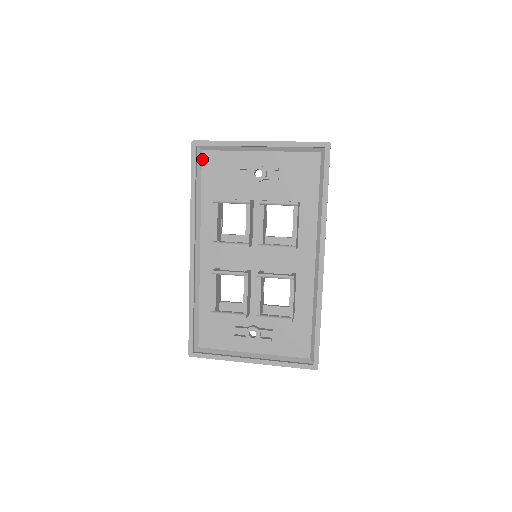
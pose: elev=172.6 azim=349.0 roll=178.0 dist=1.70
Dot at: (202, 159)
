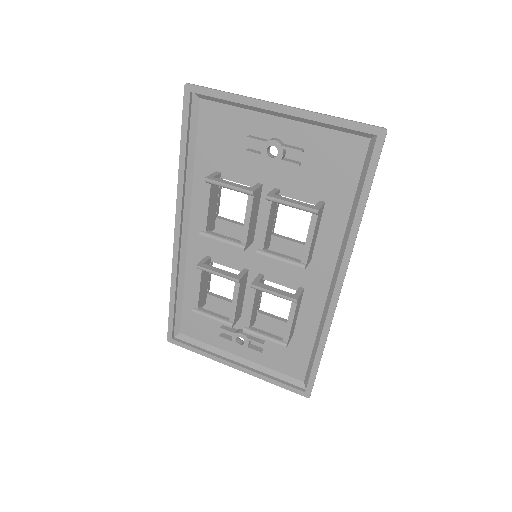
Dot at: (199, 111)
